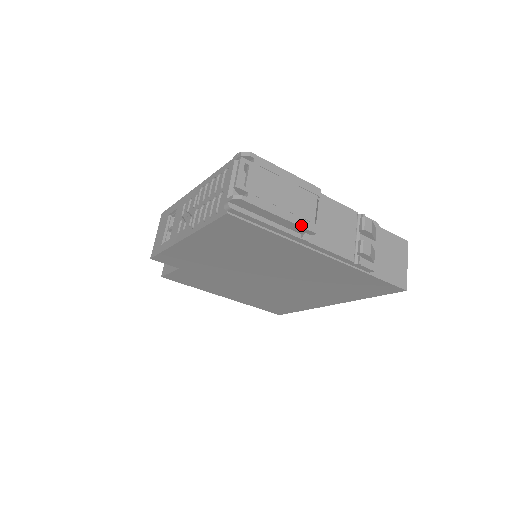
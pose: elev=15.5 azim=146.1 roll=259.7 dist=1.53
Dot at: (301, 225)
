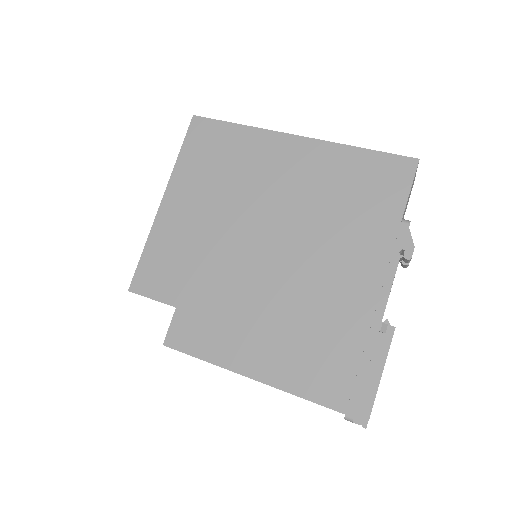
Dot at: occluded
